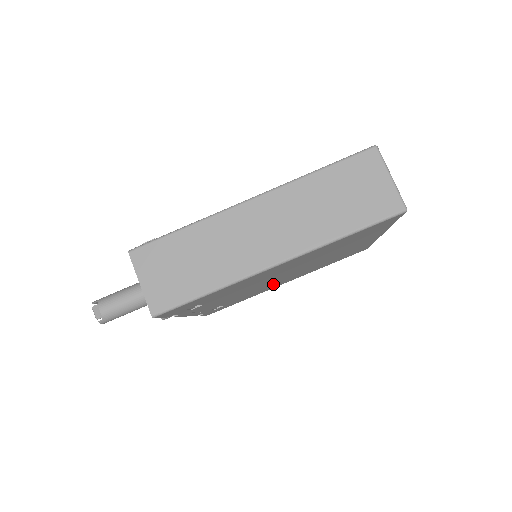
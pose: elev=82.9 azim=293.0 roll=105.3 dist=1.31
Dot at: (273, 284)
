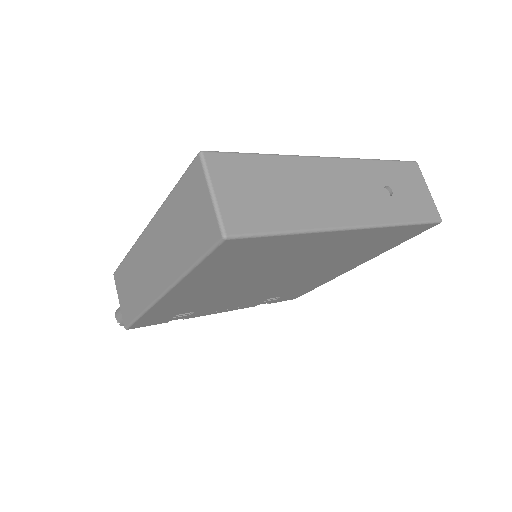
Dot at: (307, 278)
